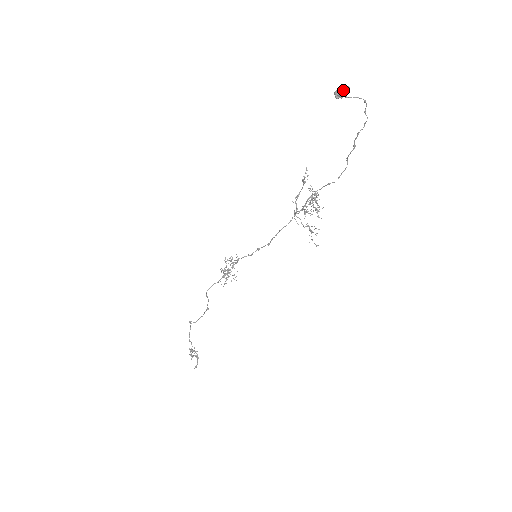
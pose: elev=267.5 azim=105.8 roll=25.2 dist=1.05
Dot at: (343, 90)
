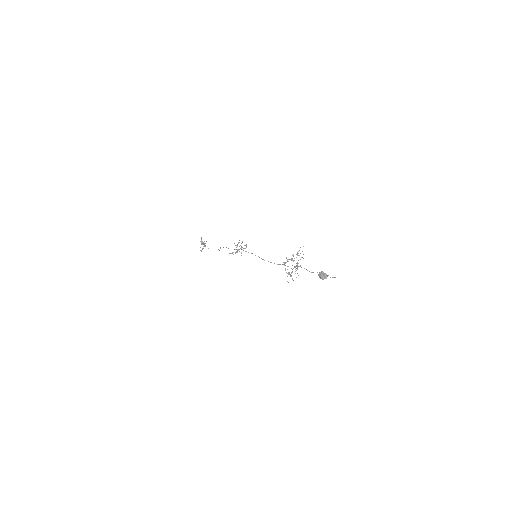
Dot at: (323, 278)
